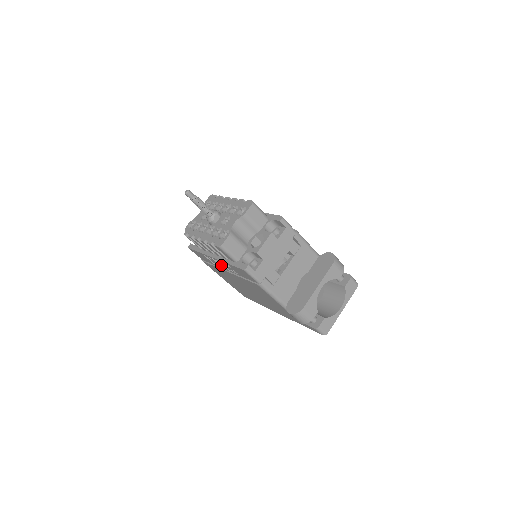
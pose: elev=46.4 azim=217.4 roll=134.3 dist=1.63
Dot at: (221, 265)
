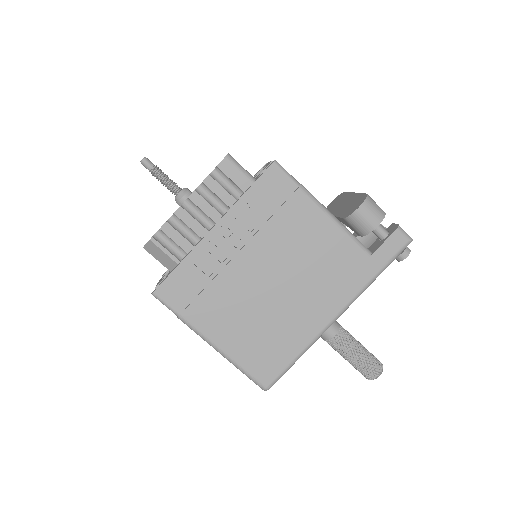
Dot at: (224, 252)
